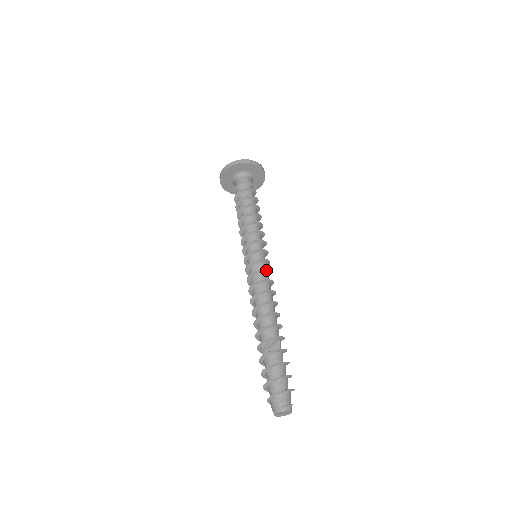
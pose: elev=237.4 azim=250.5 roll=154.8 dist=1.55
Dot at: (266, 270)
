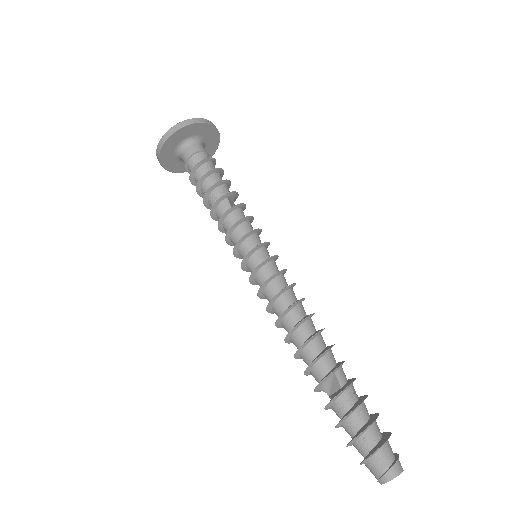
Dot at: (268, 280)
